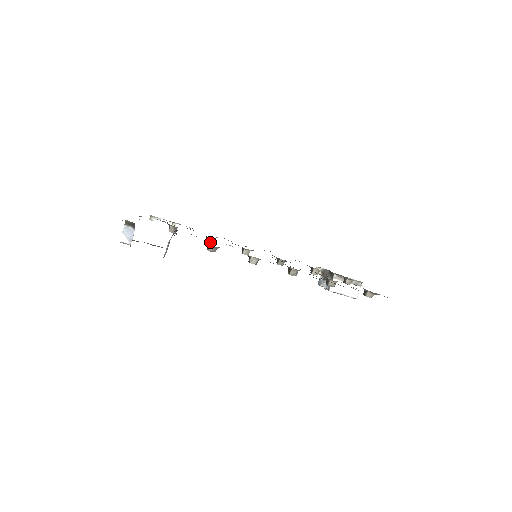
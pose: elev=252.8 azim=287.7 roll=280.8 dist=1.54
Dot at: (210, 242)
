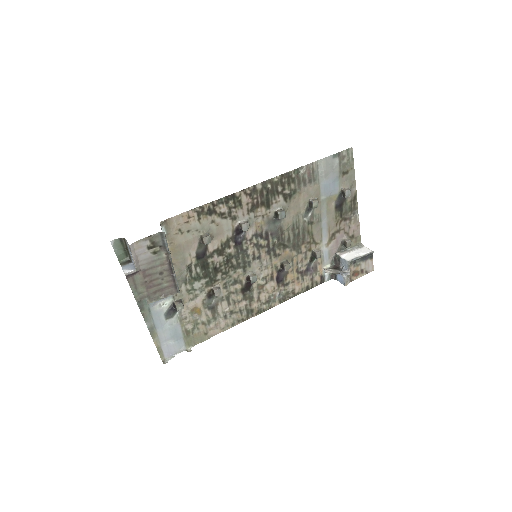
Dot at: (217, 289)
